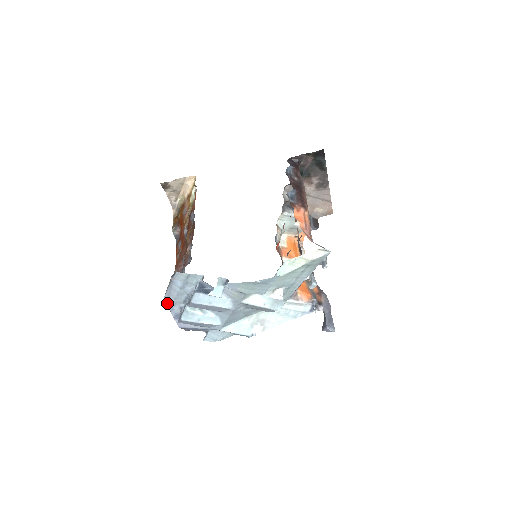
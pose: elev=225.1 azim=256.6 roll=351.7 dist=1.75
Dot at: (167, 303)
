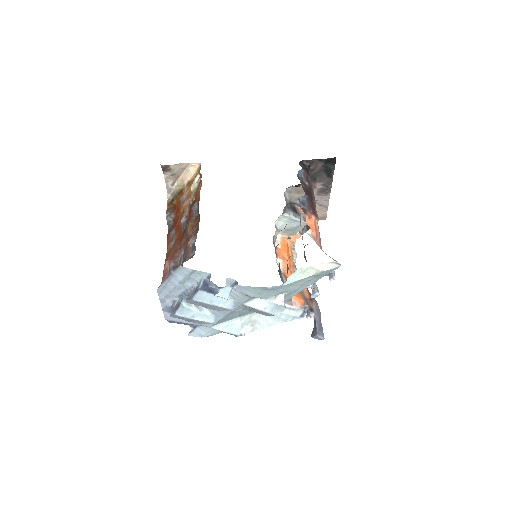
Dot at: (159, 295)
